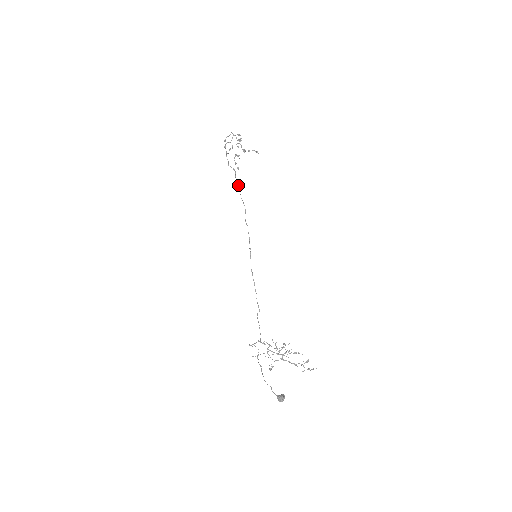
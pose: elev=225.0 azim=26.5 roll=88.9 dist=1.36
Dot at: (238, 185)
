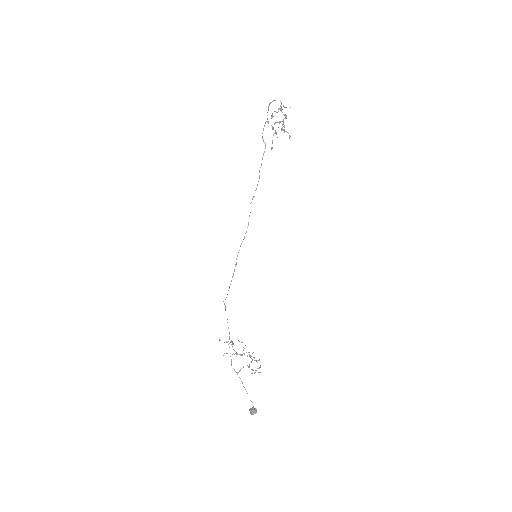
Dot at: occluded
